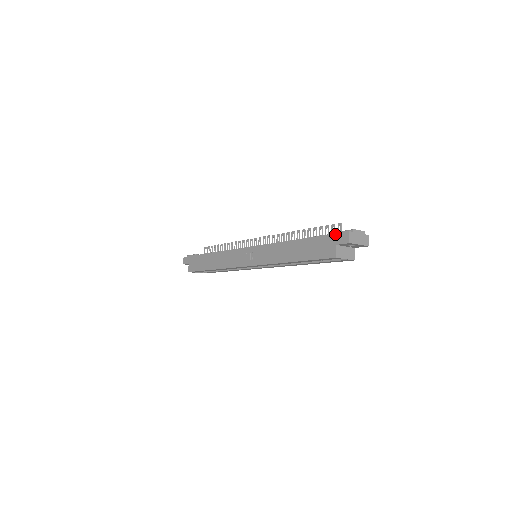
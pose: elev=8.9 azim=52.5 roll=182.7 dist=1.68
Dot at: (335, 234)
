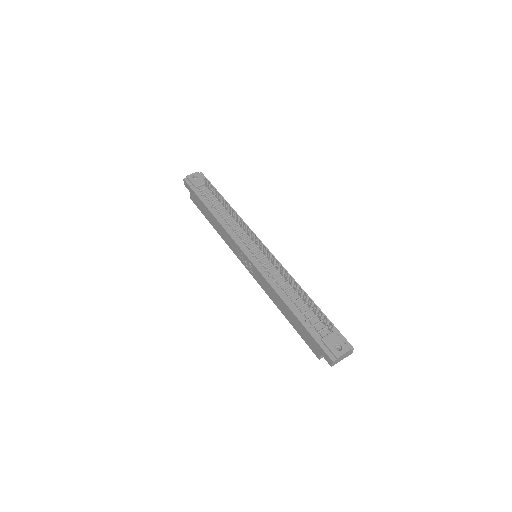
Dot at: (322, 349)
